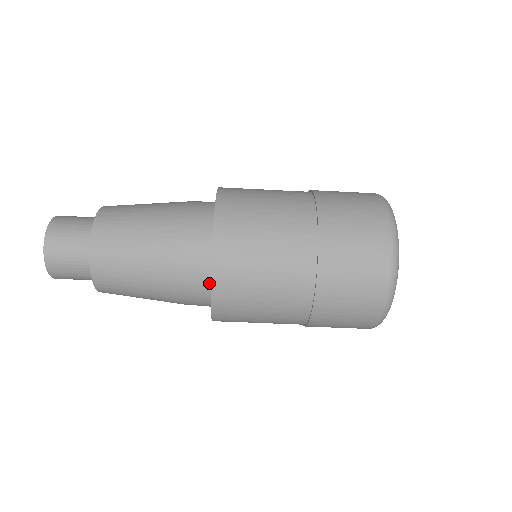
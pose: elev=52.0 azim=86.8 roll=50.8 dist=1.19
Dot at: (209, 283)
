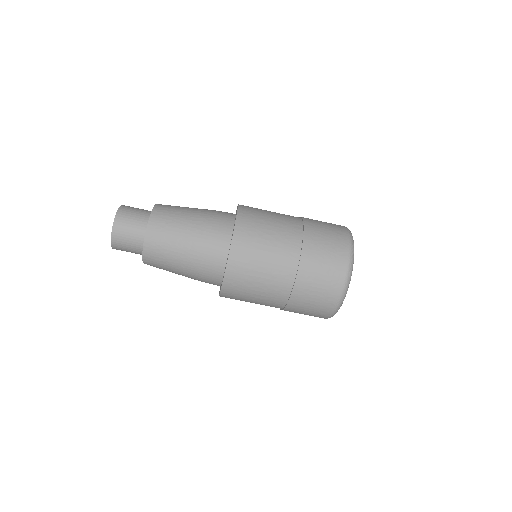
Dot at: (222, 272)
